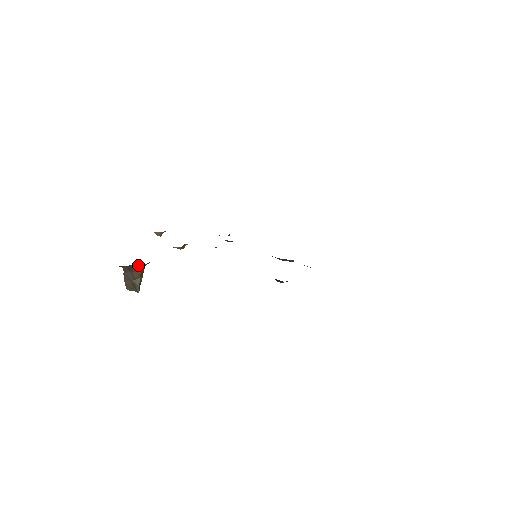
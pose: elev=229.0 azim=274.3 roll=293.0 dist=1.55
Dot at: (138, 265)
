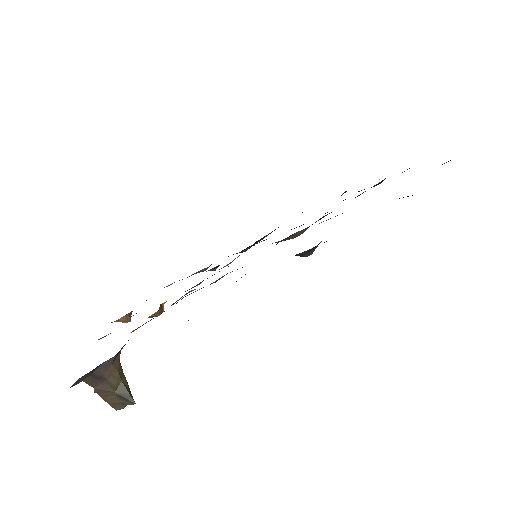
Dot at: (105, 364)
